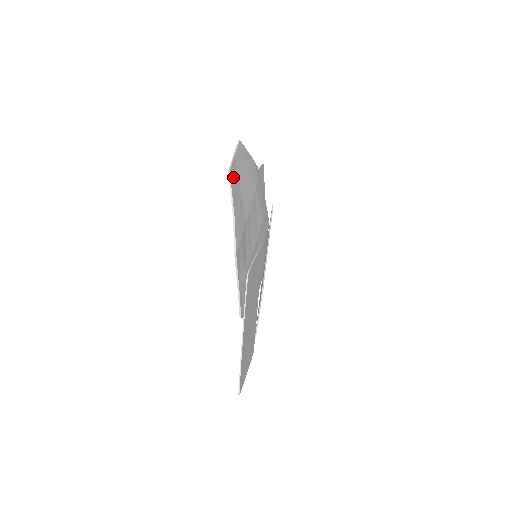
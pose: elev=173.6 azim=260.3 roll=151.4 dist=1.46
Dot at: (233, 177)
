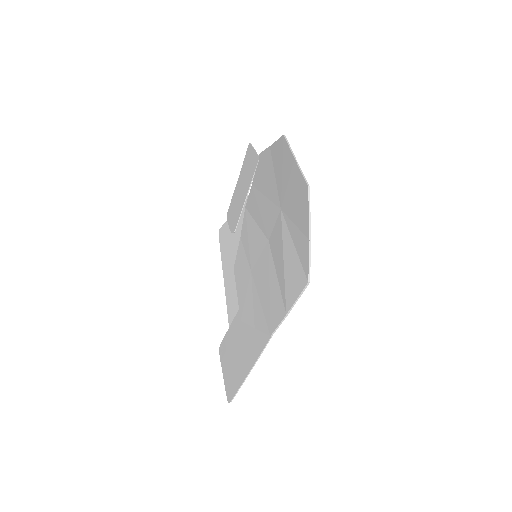
Dot at: (304, 190)
